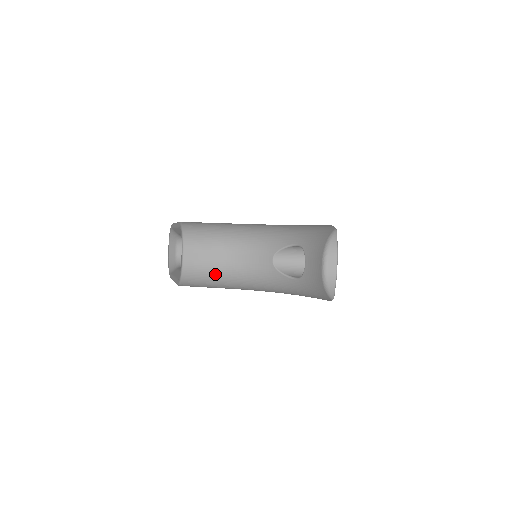
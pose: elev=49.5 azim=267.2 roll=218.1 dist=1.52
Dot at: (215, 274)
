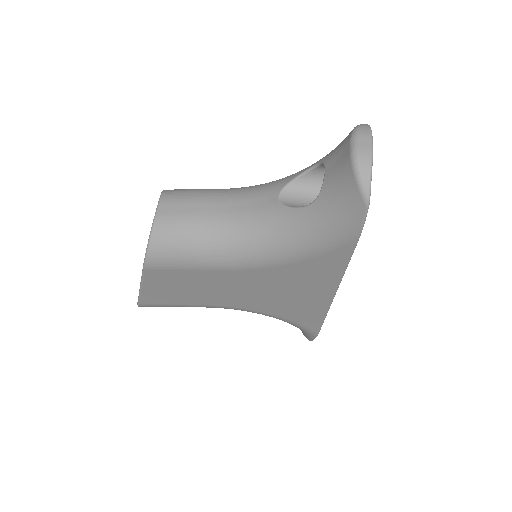
Dot at: (197, 231)
